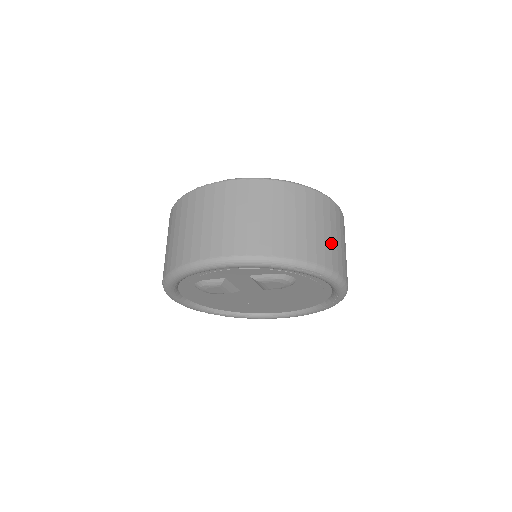
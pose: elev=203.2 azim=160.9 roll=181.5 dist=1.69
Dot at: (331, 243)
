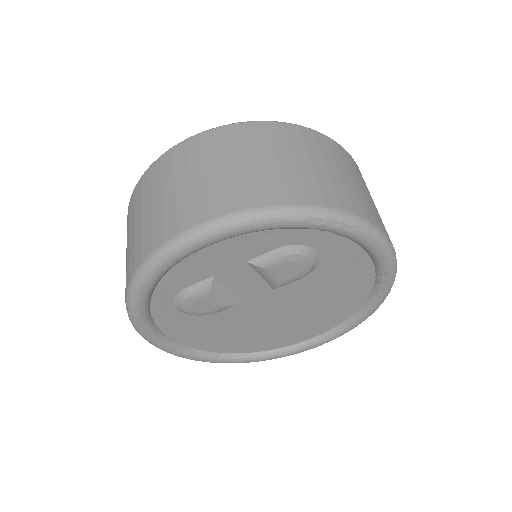
Dot at: (355, 189)
